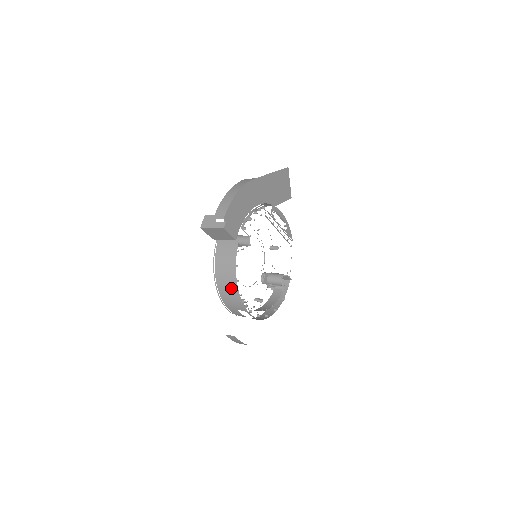
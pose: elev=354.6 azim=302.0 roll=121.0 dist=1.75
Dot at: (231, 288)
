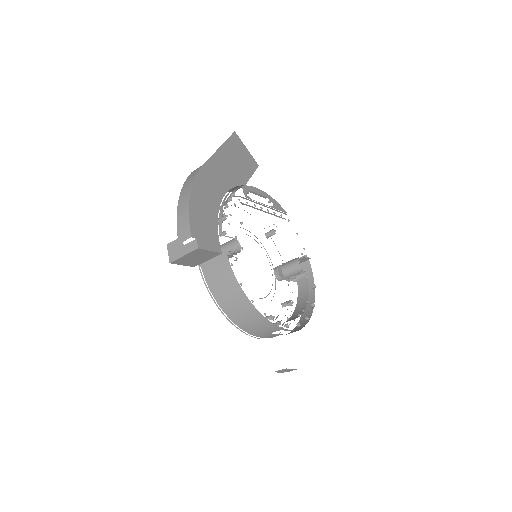
Dot at: (249, 314)
